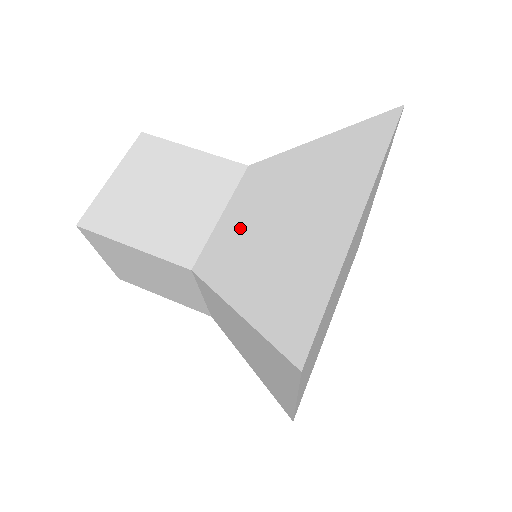
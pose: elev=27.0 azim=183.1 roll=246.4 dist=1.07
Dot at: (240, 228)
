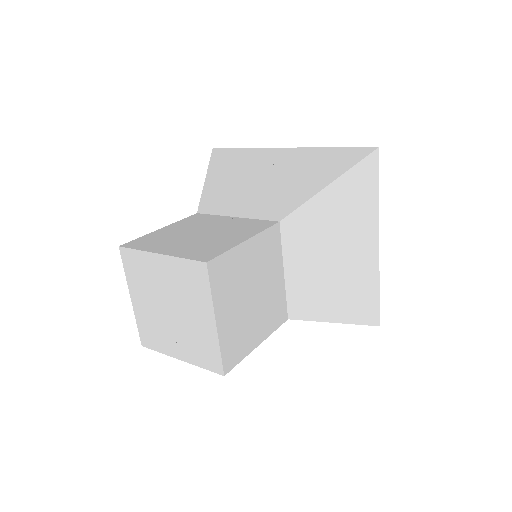
Dot at: (308, 277)
